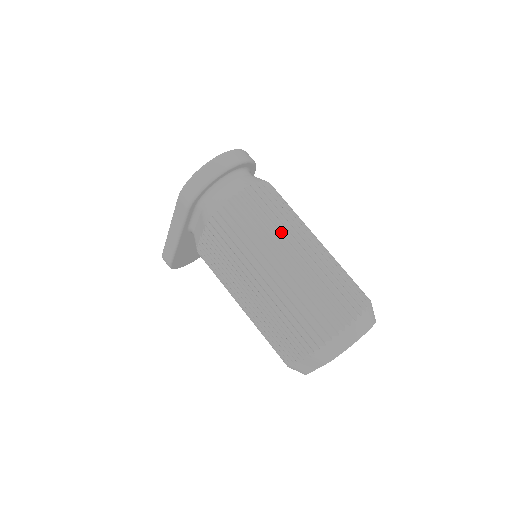
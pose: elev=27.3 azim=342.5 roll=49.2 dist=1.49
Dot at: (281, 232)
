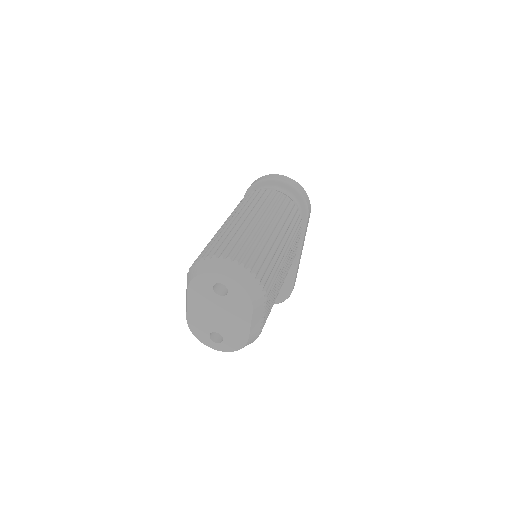
Dot at: (257, 209)
